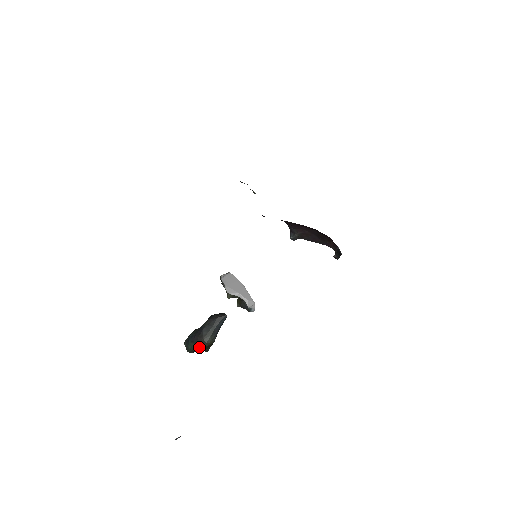
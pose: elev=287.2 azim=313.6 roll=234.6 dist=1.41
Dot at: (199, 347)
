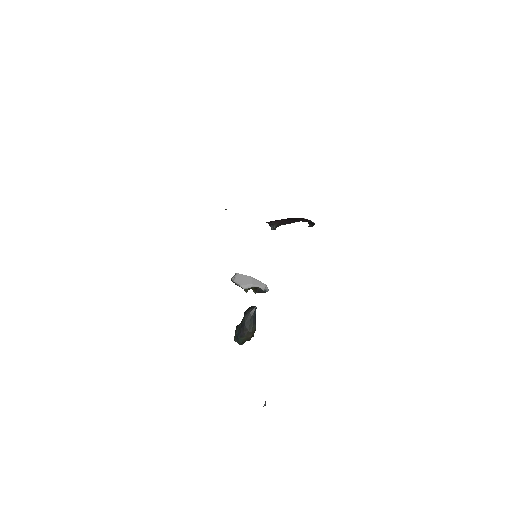
Dot at: (248, 338)
